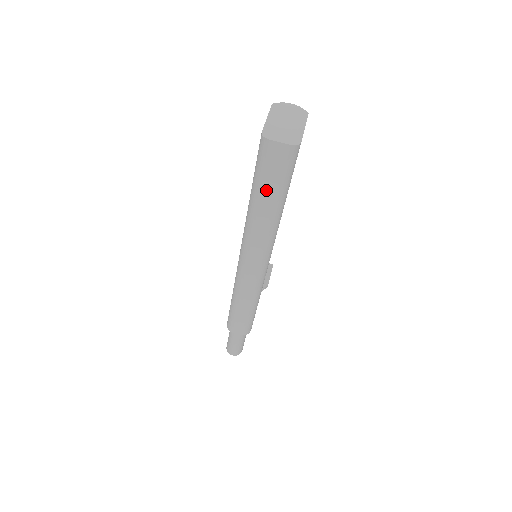
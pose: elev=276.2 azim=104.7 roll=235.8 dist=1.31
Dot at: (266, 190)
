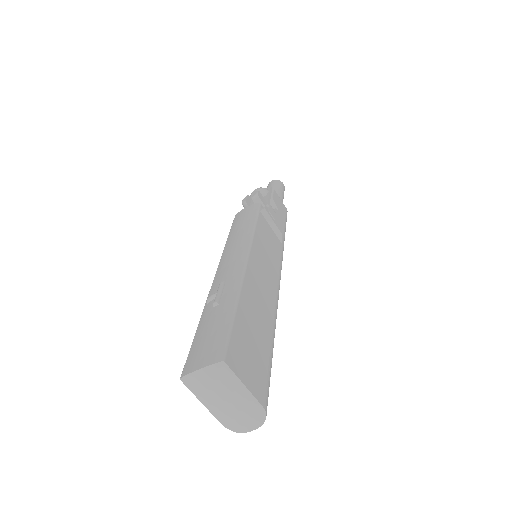
Dot at: occluded
